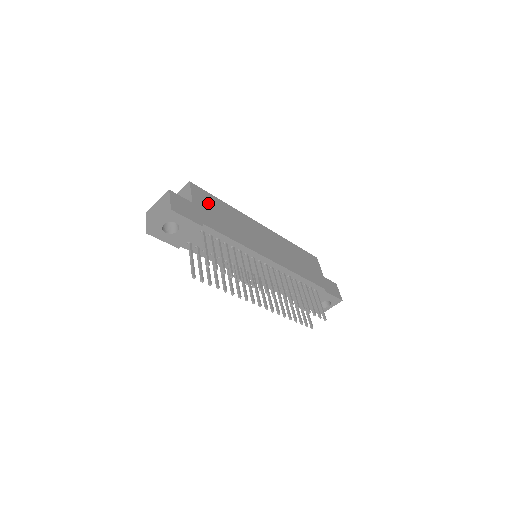
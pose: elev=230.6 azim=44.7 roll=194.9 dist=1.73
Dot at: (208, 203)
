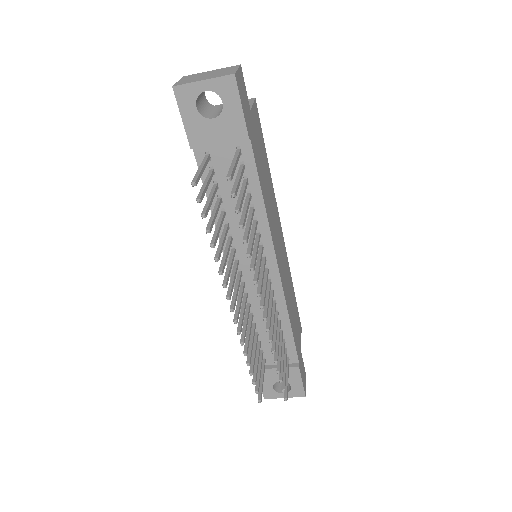
Dot at: (259, 137)
